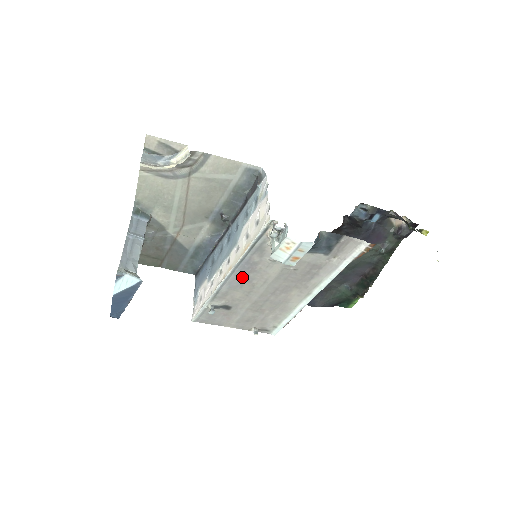
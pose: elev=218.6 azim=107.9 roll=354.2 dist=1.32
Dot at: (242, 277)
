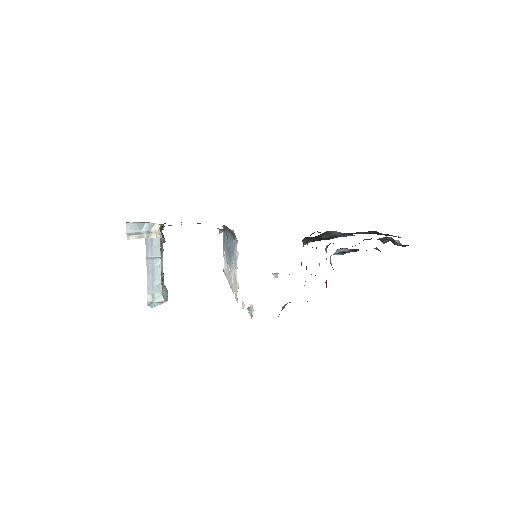
Dot at: occluded
